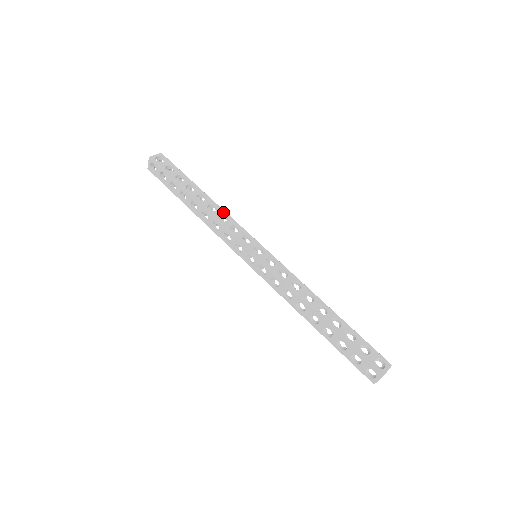
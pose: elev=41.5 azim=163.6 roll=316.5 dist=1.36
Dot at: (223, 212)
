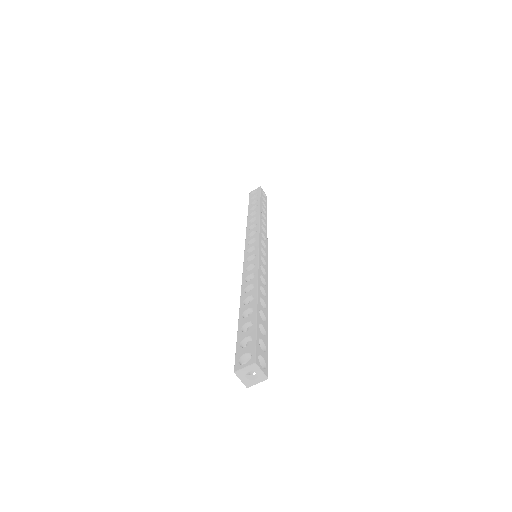
Dot at: (257, 222)
